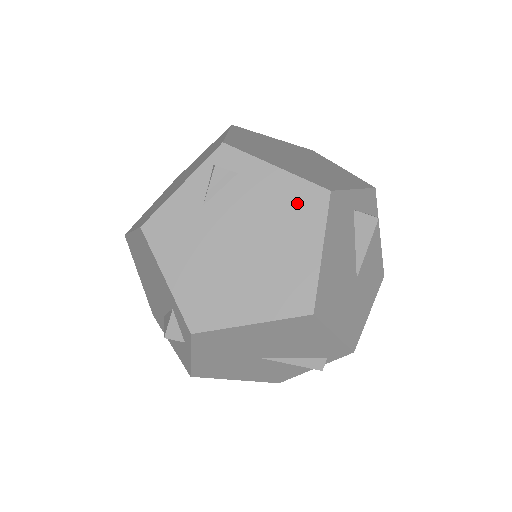
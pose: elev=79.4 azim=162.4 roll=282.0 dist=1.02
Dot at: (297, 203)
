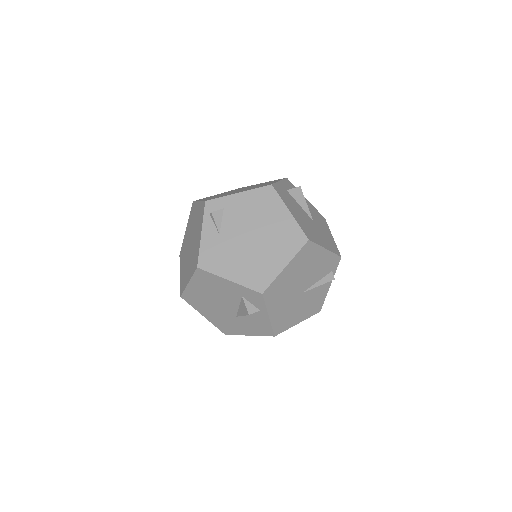
Dot at: (261, 200)
